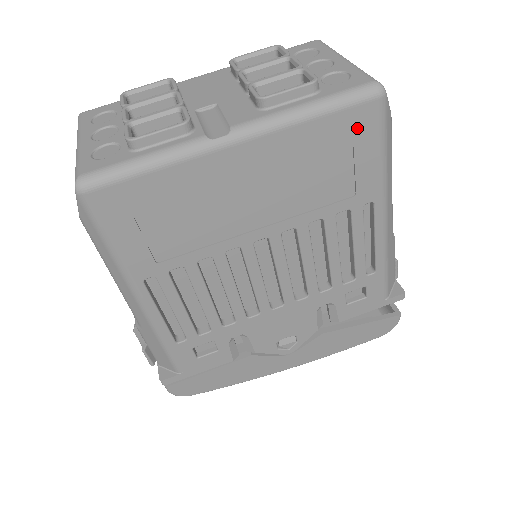
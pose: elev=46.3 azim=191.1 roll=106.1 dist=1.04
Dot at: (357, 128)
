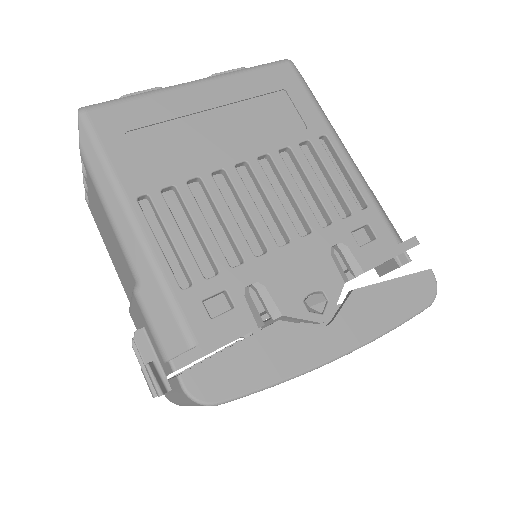
Dot at: (283, 80)
